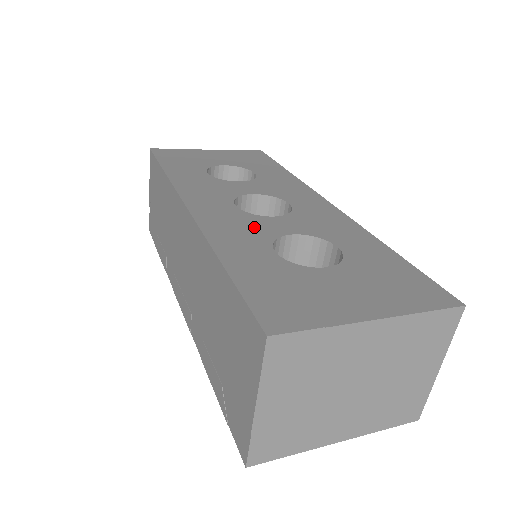
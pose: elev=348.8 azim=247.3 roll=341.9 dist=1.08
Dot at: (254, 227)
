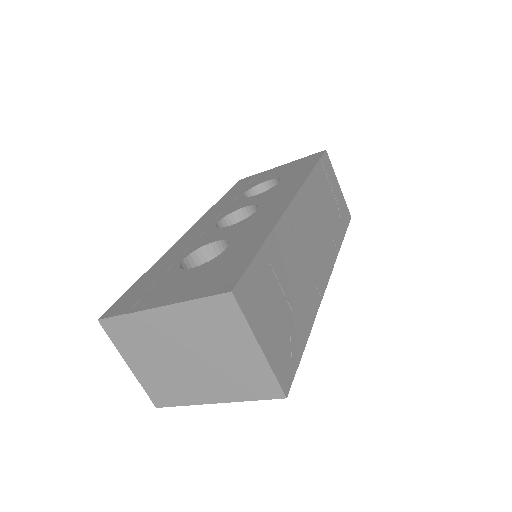
Dot at: (201, 240)
